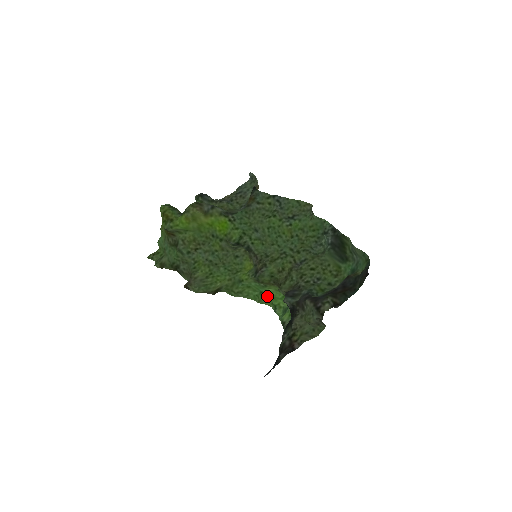
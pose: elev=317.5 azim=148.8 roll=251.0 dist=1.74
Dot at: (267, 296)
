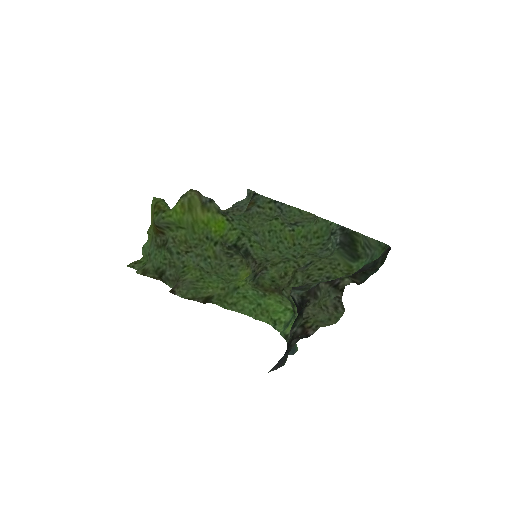
Dot at: (266, 309)
